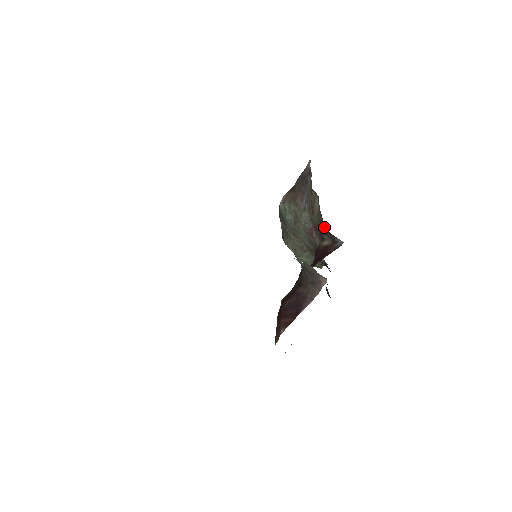
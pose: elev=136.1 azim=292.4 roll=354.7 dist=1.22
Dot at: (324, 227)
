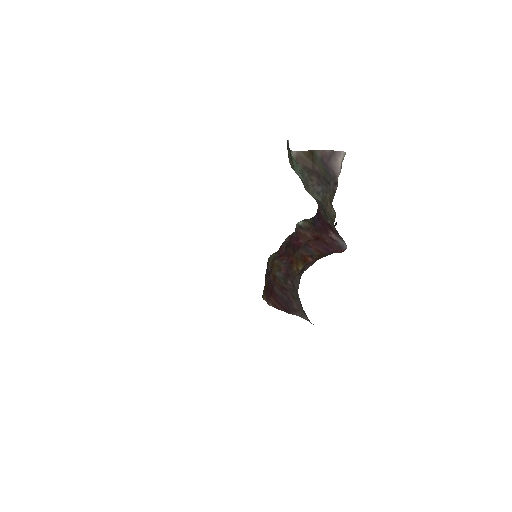
Dot at: occluded
